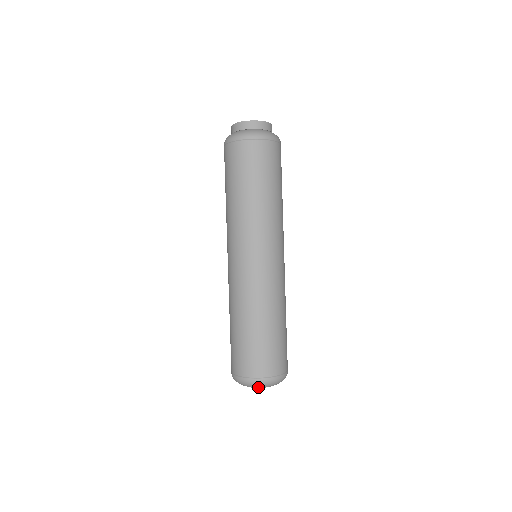
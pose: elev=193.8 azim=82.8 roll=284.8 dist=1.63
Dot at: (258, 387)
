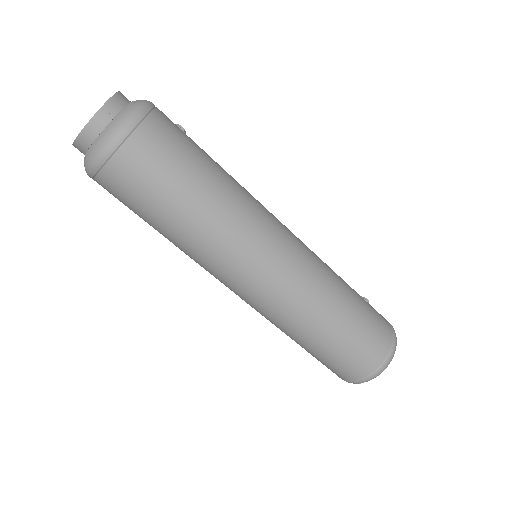
Dot at: occluded
